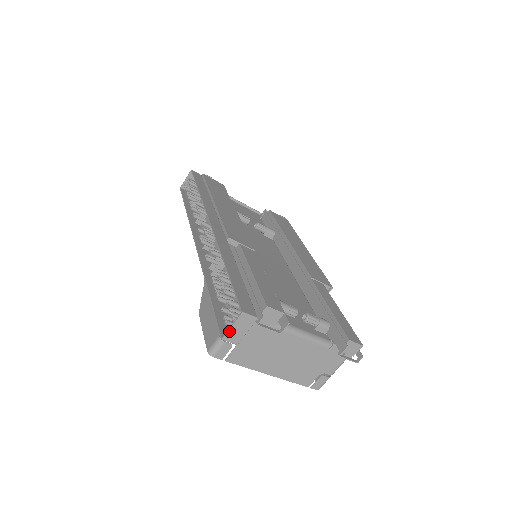
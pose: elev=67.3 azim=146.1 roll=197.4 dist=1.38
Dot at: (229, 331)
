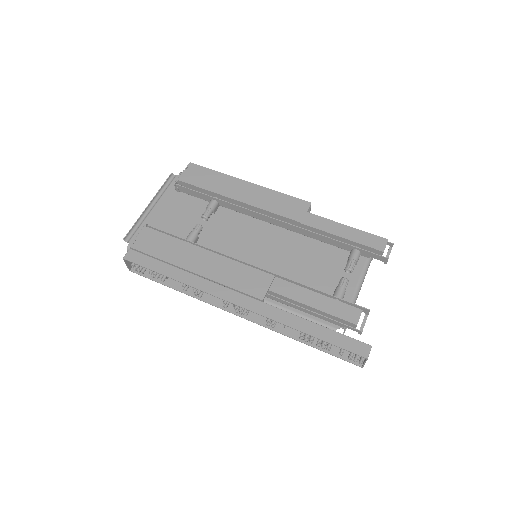
Dot at: (364, 364)
